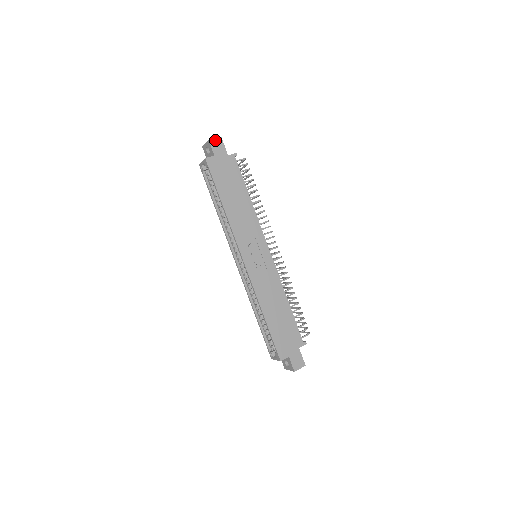
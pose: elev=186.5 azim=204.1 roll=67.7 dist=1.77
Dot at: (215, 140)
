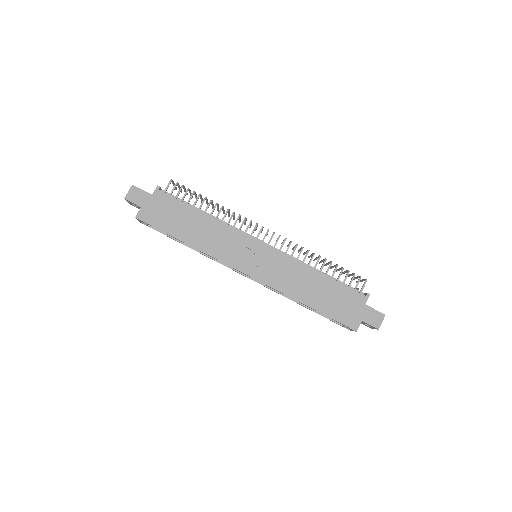
Dot at: (130, 193)
